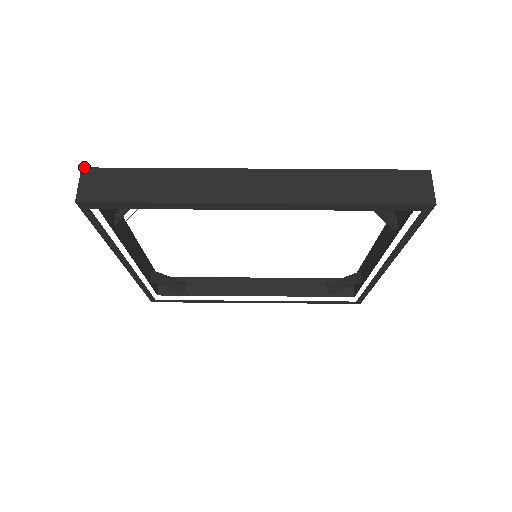
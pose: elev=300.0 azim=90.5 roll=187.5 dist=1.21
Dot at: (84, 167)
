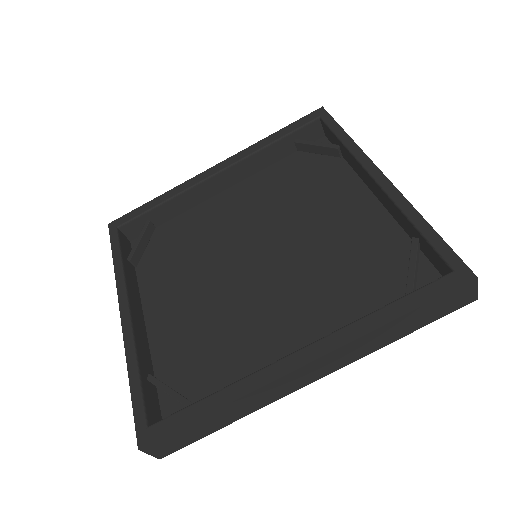
Dot at: (140, 449)
